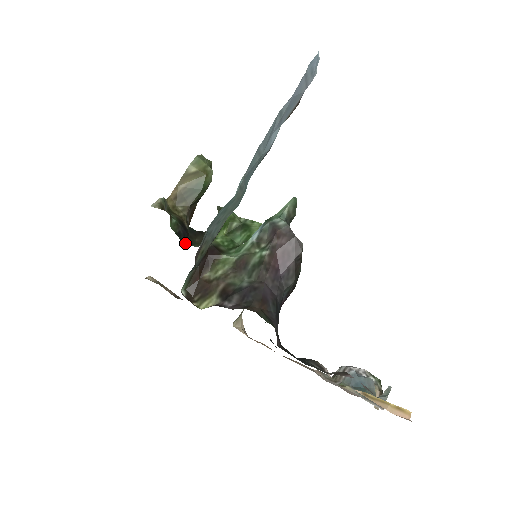
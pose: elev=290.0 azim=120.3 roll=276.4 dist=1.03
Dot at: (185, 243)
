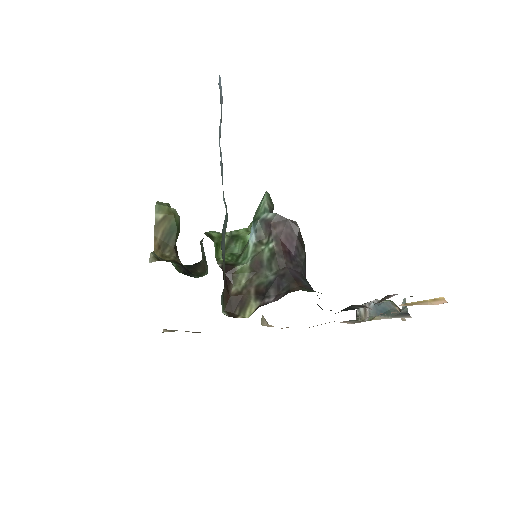
Dot at: (194, 277)
